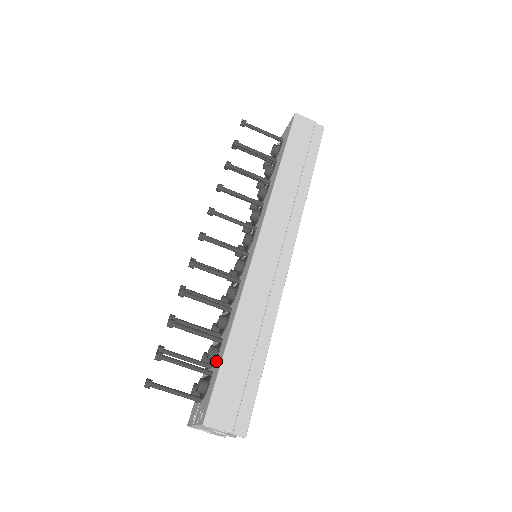
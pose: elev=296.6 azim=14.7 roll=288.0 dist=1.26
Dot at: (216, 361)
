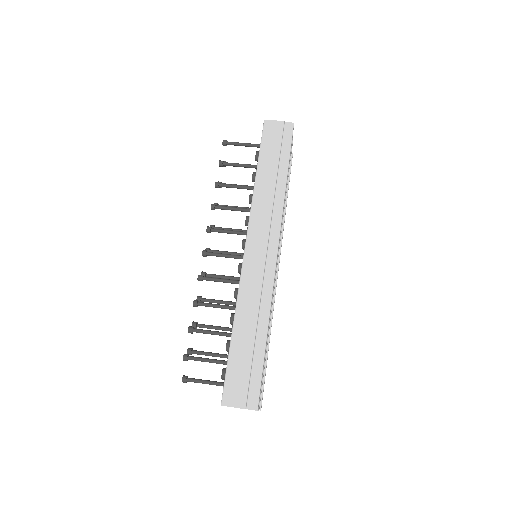
Dot at: occluded
